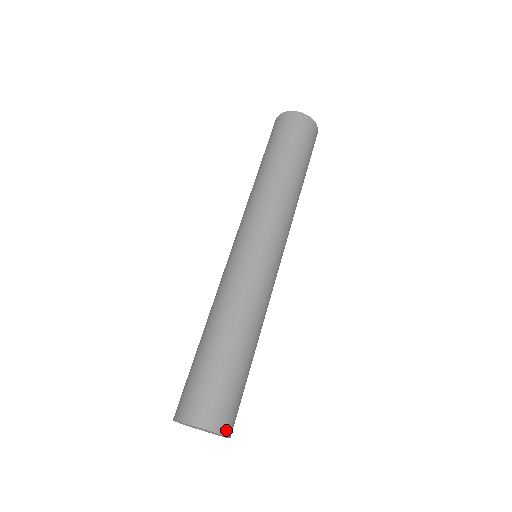
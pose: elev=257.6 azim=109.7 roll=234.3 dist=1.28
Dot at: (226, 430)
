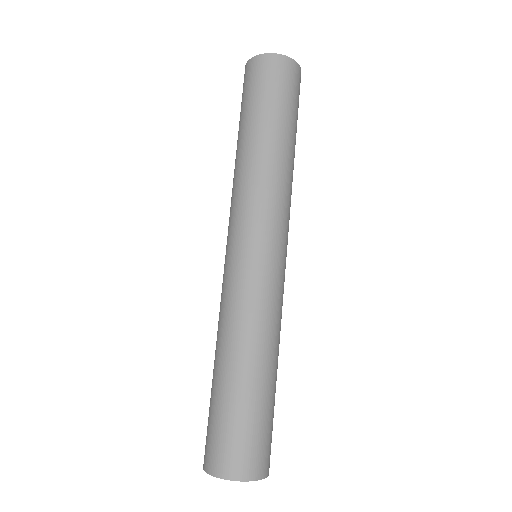
Dot at: (261, 473)
